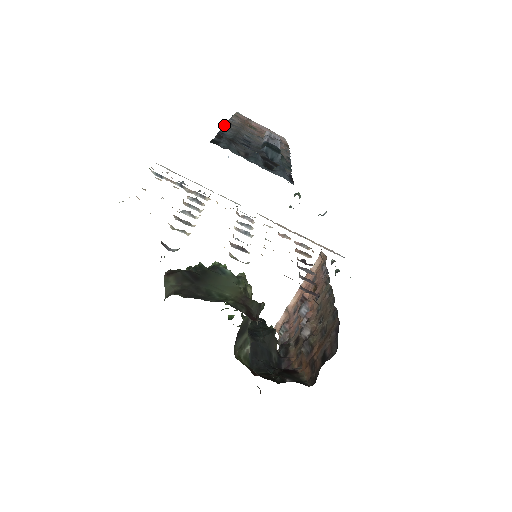
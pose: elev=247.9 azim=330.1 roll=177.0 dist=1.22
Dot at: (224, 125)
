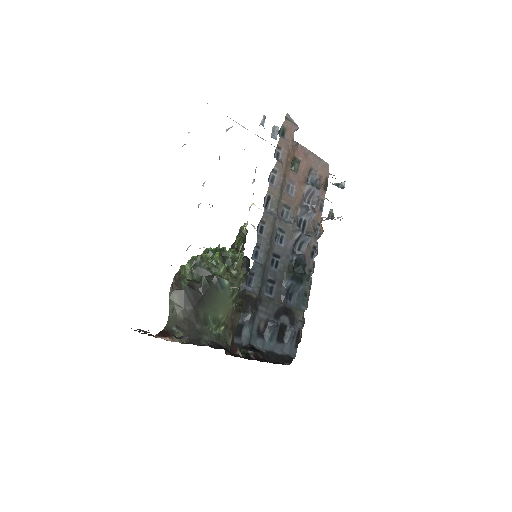
Dot at: (259, 223)
